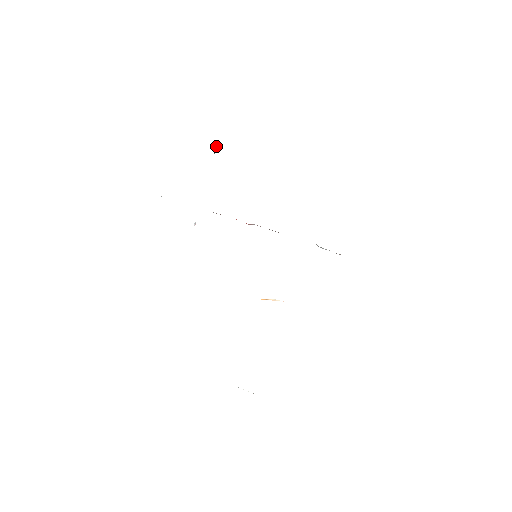
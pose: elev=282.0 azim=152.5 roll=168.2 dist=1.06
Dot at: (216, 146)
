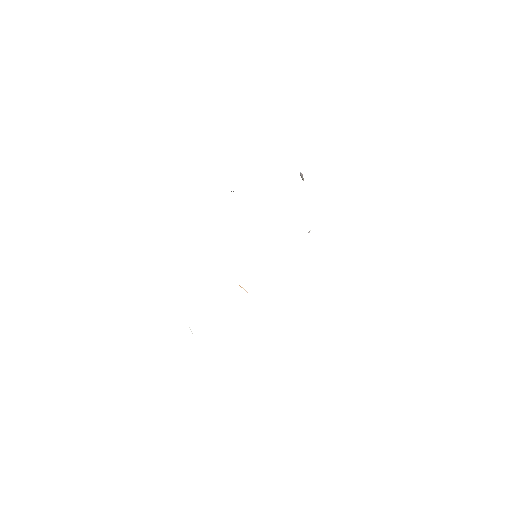
Dot at: (300, 173)
